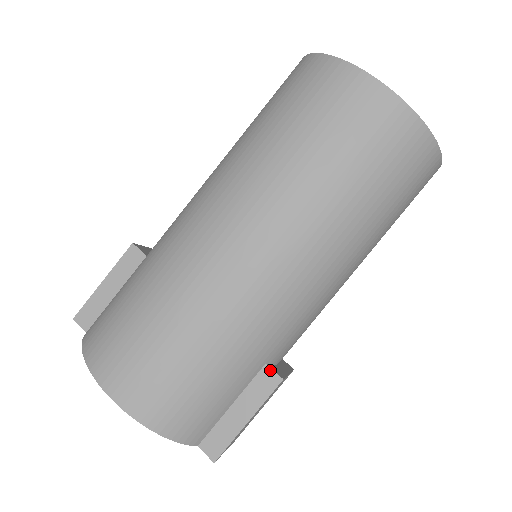
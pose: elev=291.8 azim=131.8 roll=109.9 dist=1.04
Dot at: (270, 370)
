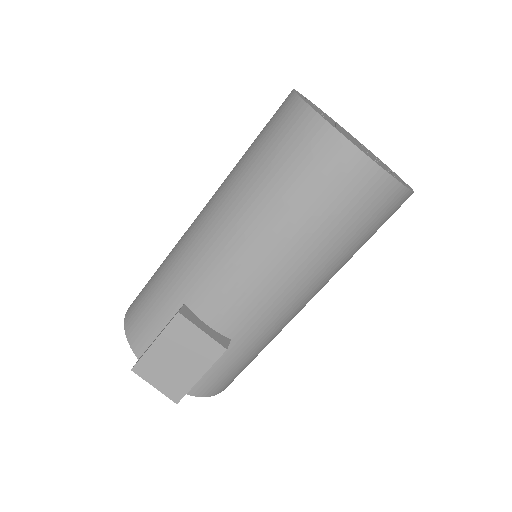
Dot at: (181, 307)
